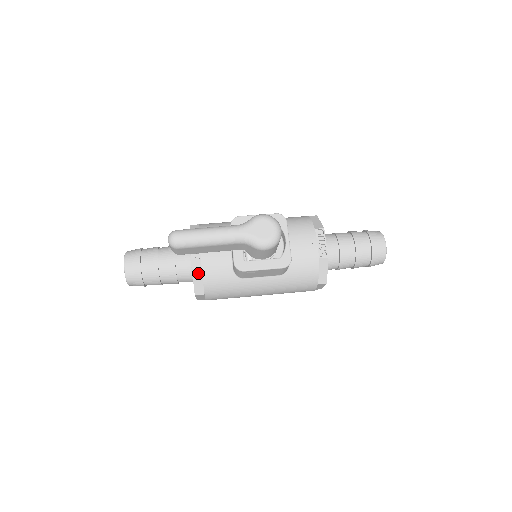
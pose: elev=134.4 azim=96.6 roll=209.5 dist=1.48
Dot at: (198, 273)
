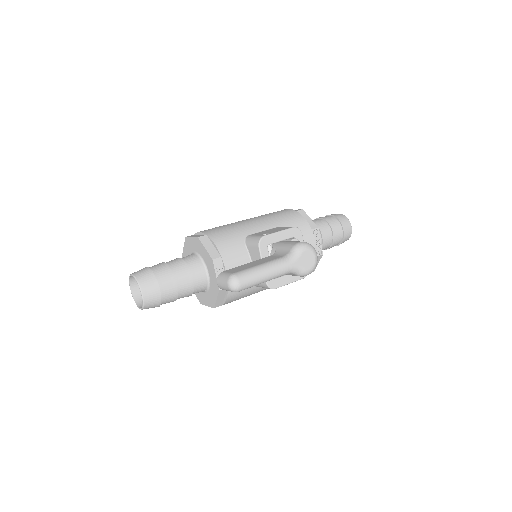
Dot at: (223, 291)
